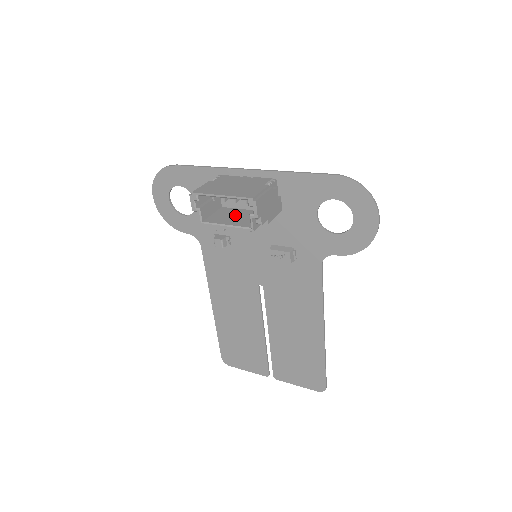
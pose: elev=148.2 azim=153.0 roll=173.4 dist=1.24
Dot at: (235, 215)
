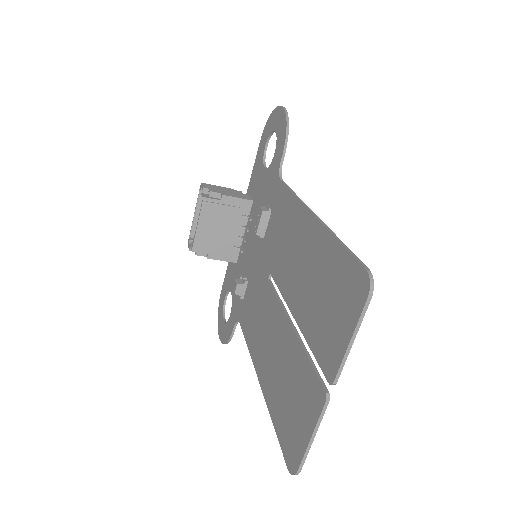
Dot at: (218, 229)
